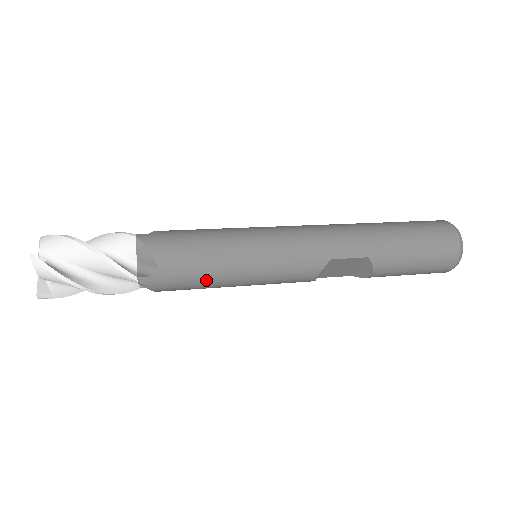
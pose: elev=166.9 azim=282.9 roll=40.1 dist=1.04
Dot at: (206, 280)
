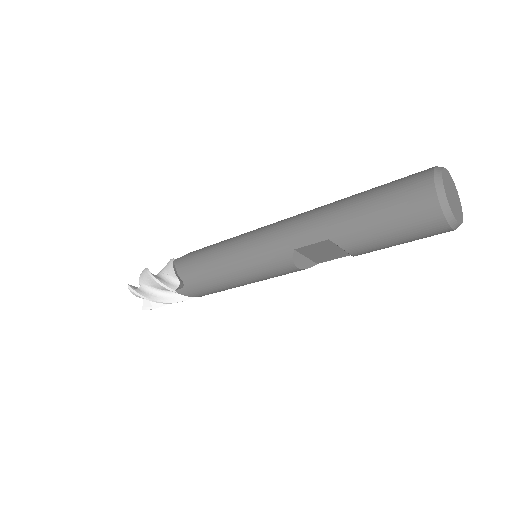
Dot at: (215, 285)
